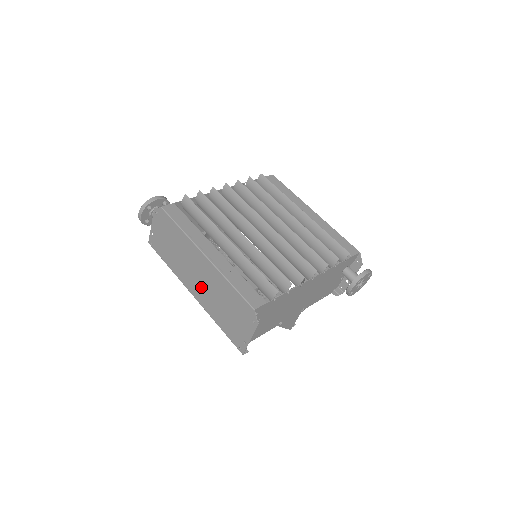
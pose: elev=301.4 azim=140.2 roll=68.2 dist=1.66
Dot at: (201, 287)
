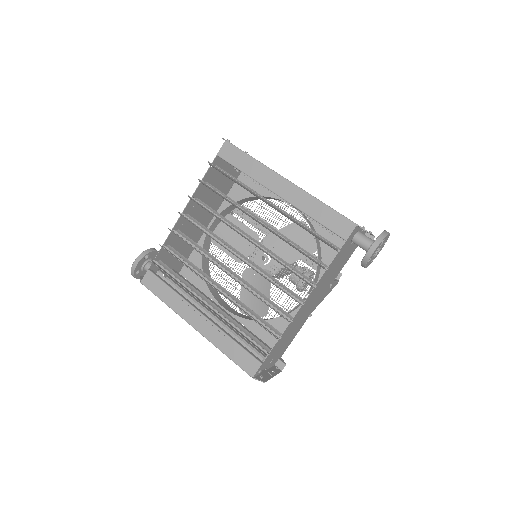
Dot at: occluded
